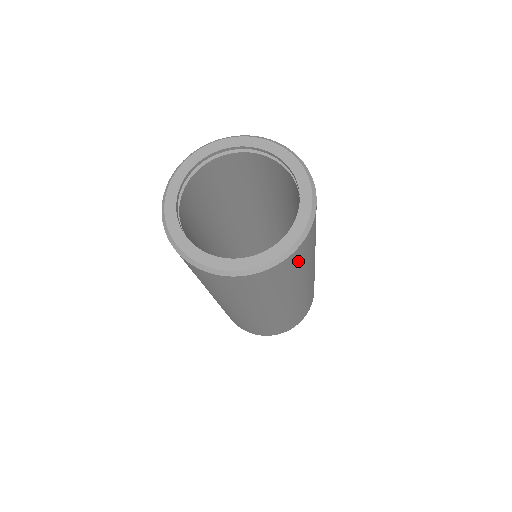
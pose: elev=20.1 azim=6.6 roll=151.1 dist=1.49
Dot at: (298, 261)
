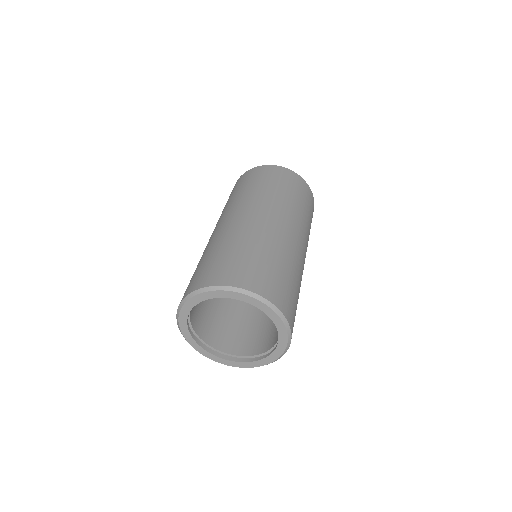
Dot at: occluded
